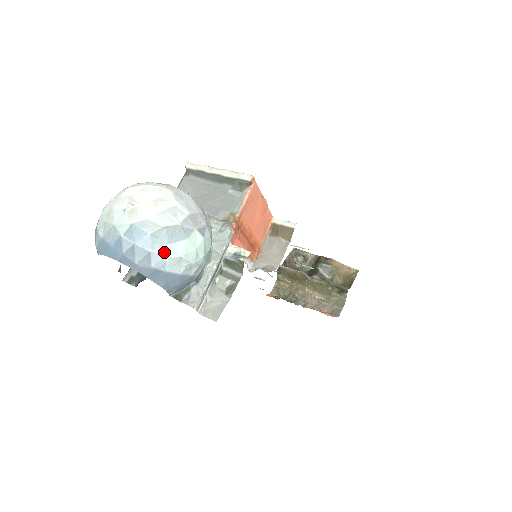
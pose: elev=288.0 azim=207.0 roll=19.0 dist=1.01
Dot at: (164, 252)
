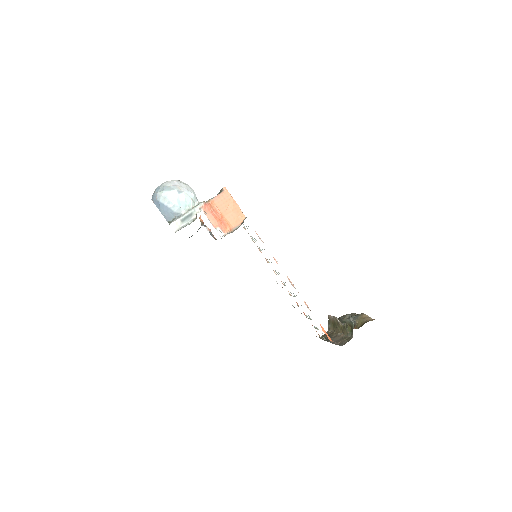
Dot at: (161, 194)
